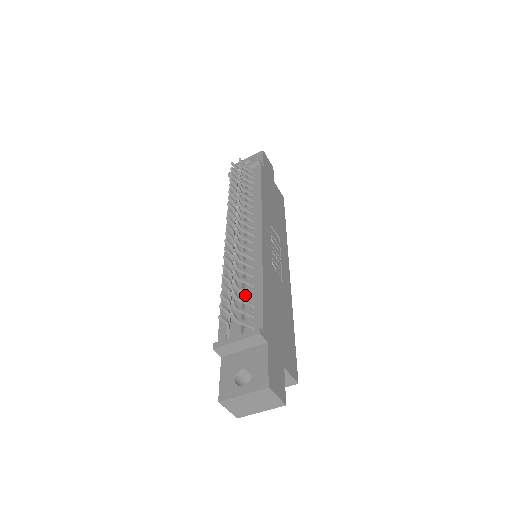
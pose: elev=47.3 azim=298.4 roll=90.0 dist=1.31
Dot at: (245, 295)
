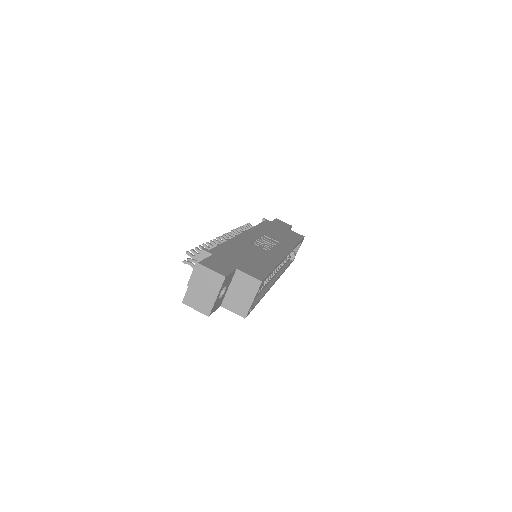
Dot at: occluded
